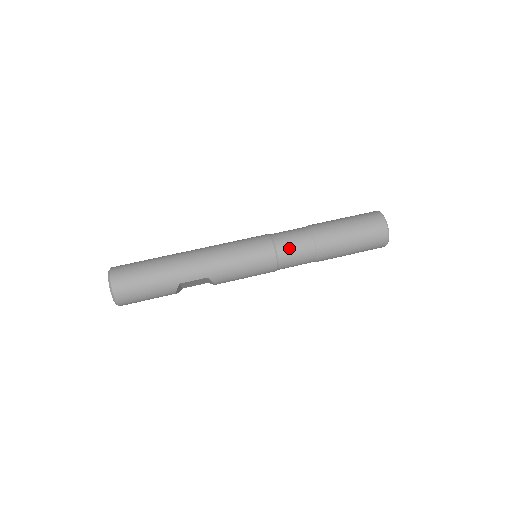
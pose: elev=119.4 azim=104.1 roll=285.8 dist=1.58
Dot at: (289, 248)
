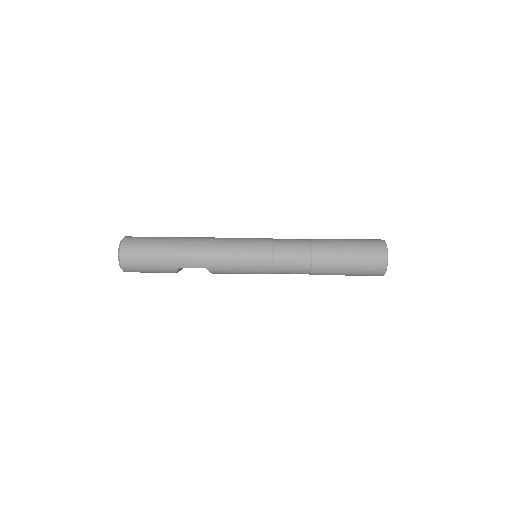
Dot at: (286, 259)
